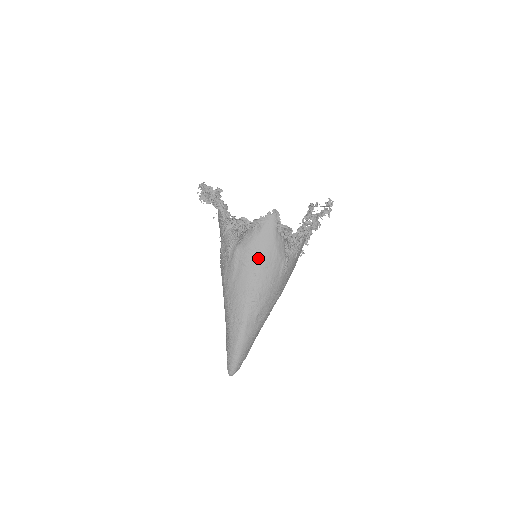
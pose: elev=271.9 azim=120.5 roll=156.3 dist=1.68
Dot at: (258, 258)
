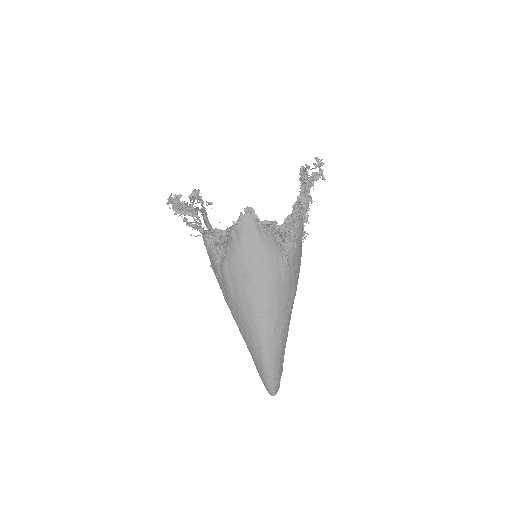
Dot at: (249, 269)
